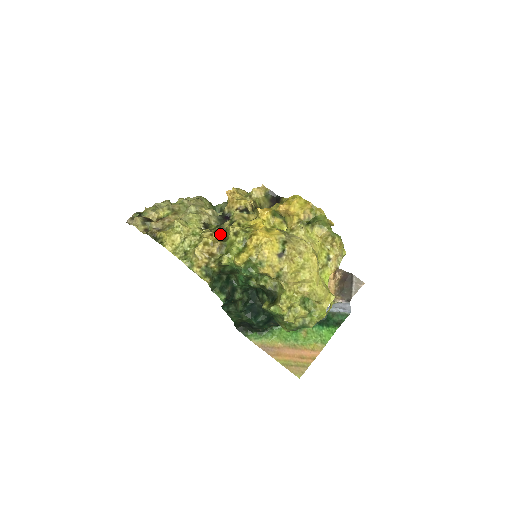
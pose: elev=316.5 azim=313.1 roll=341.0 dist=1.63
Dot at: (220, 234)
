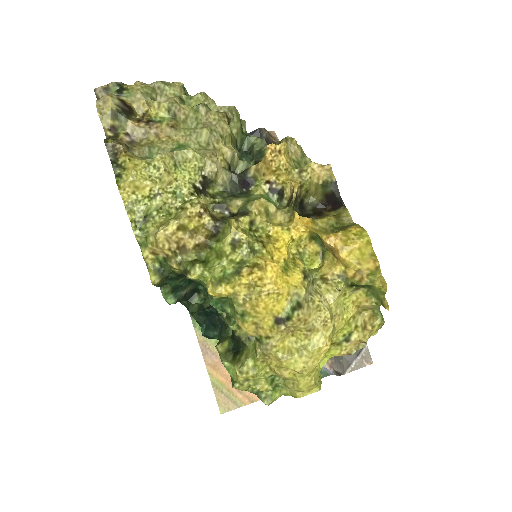
Dot at: (214, 220)
